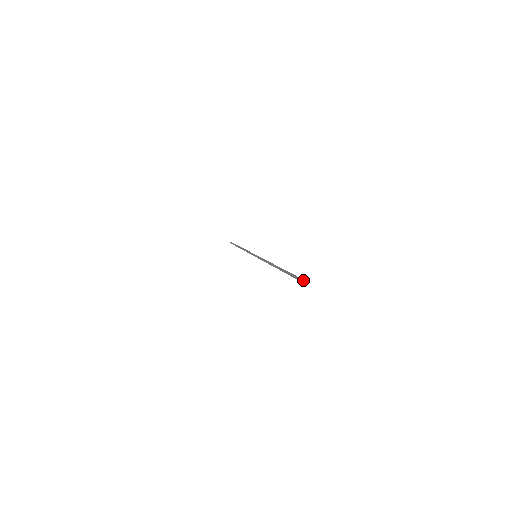
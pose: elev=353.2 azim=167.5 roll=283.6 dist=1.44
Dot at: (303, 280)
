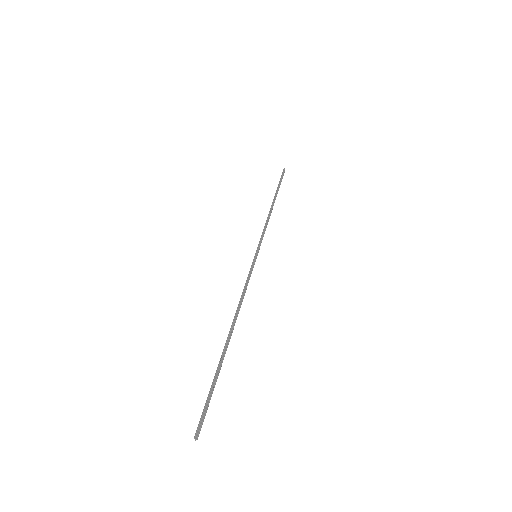
Dot at: (199, 427)
